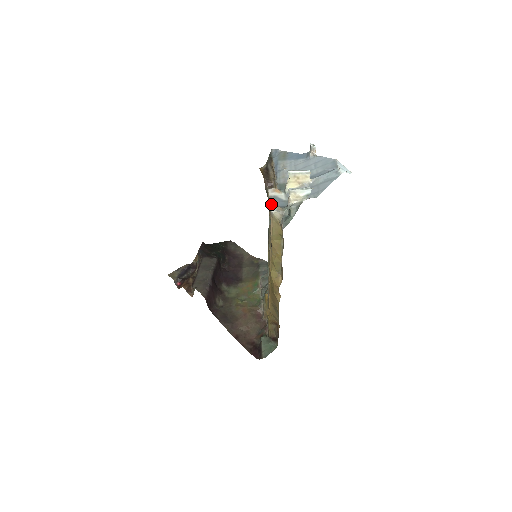
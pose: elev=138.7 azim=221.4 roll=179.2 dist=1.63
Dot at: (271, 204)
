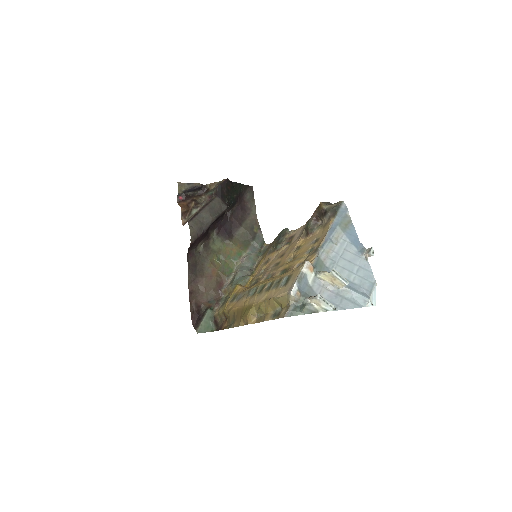
Dot at: (296, 283)
